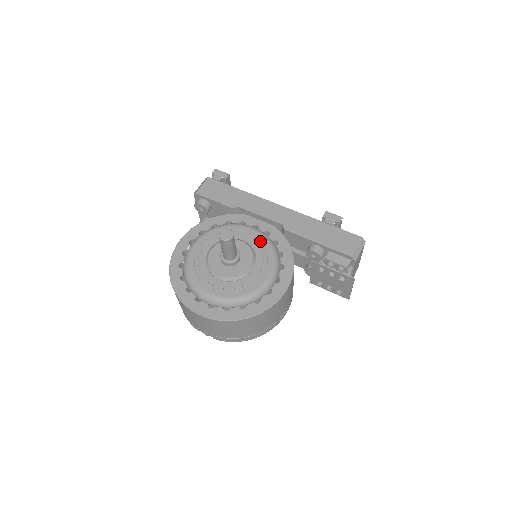
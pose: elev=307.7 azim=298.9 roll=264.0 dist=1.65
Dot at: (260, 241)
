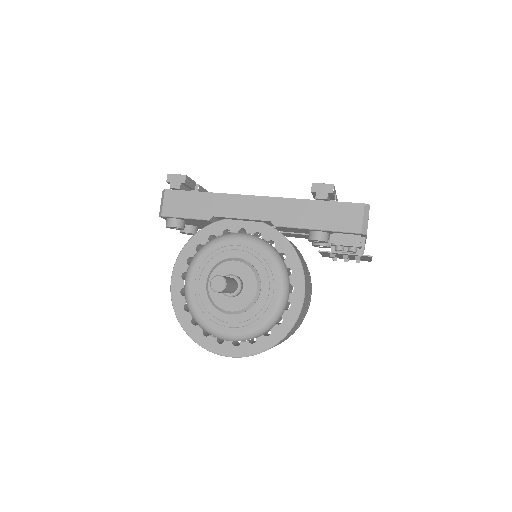
Dot at: (254, 251)
